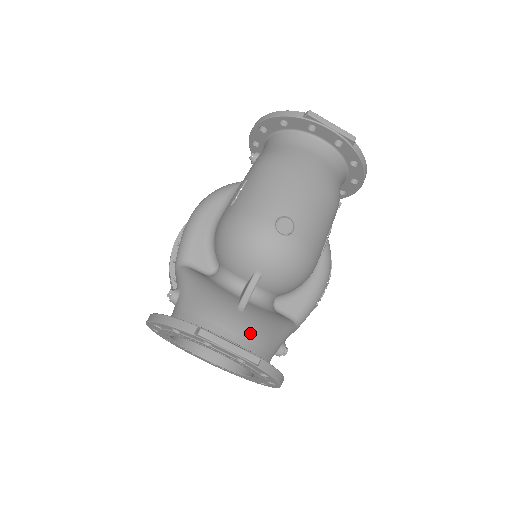
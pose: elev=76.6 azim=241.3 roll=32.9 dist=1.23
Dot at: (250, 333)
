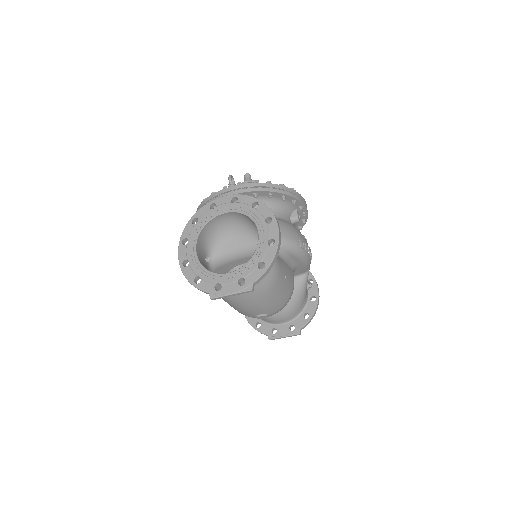
Dot at: (288, 316)
